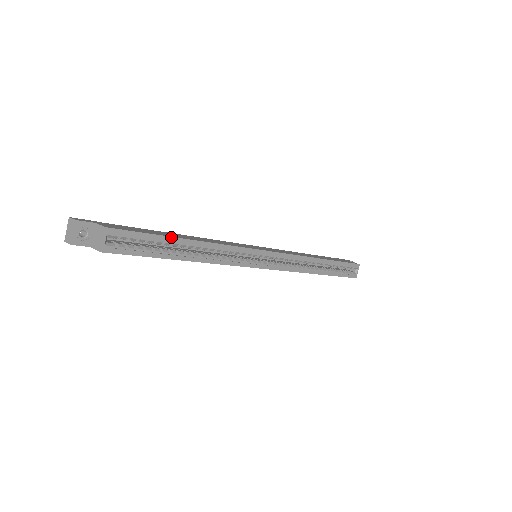
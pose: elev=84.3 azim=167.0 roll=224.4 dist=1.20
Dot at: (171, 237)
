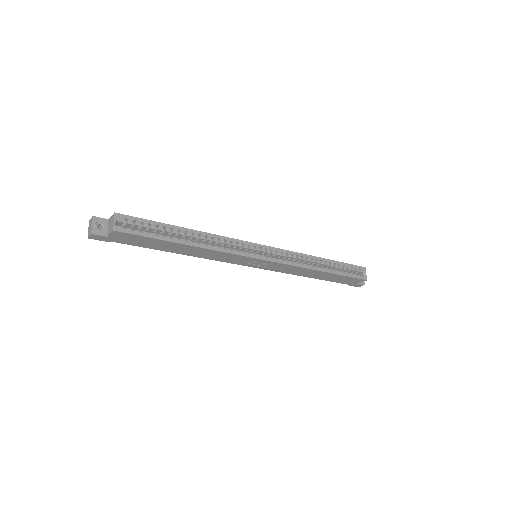
Dot at: (170, 225)
